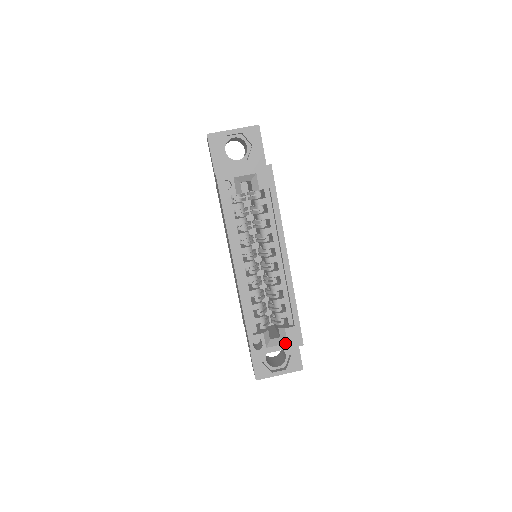
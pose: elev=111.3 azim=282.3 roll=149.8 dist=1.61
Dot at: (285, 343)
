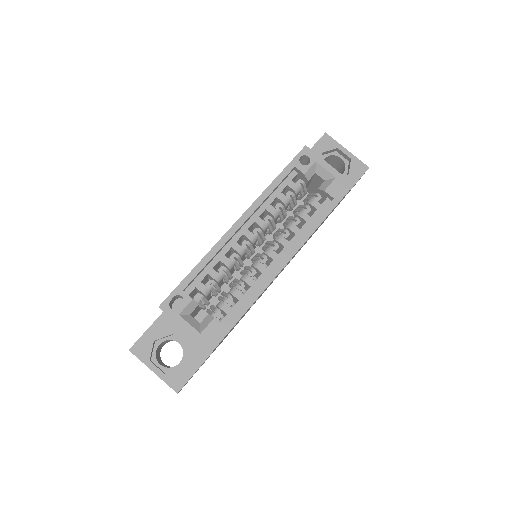
Dot at: (199, 331)
